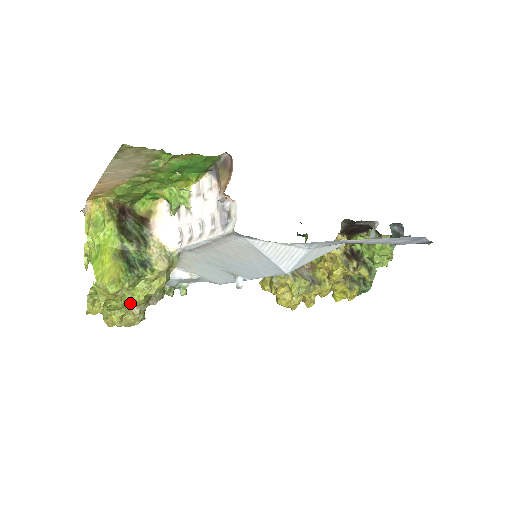
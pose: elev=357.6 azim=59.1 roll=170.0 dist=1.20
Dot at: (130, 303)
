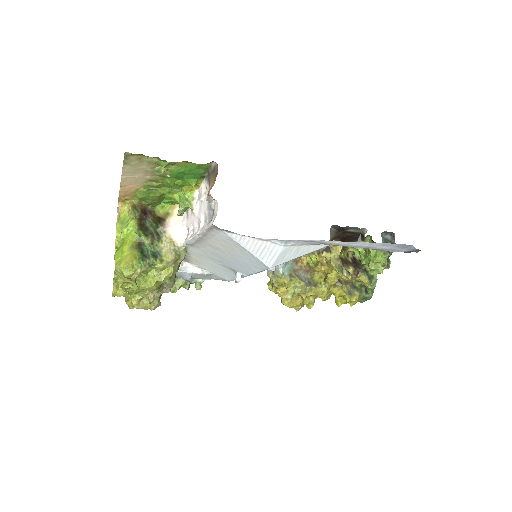
Dot at: (144, 288)
